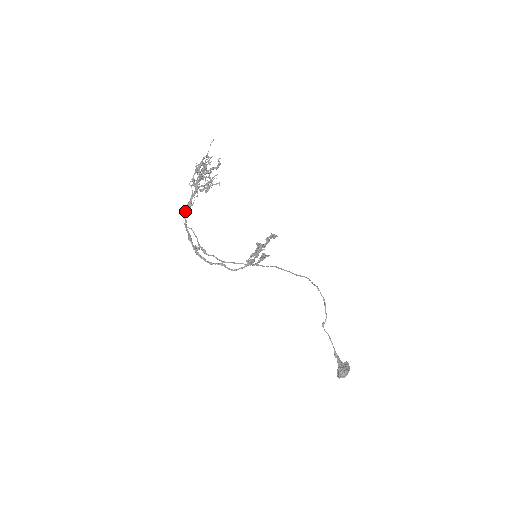
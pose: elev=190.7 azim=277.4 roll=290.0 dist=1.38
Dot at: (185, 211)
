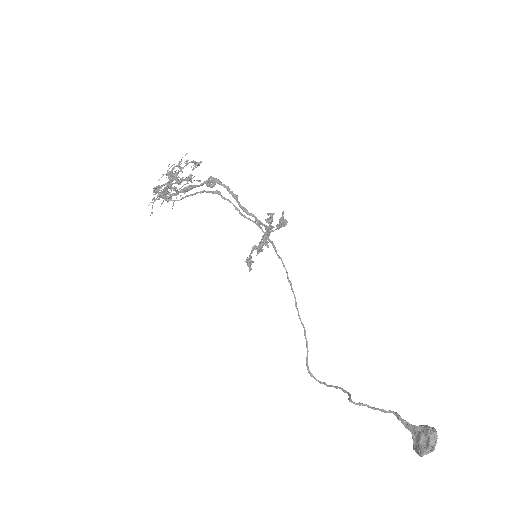
Dot at: (162, 192)
